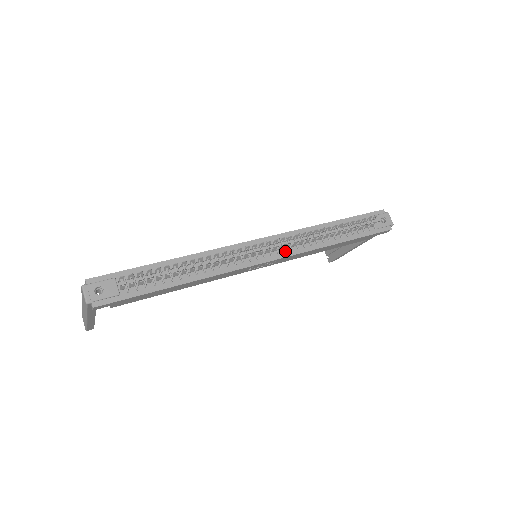
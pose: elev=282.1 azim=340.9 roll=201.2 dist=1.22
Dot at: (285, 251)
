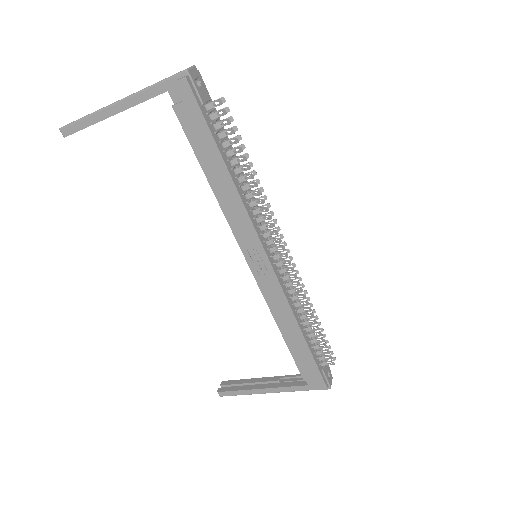
Dot at: (282, 277)
